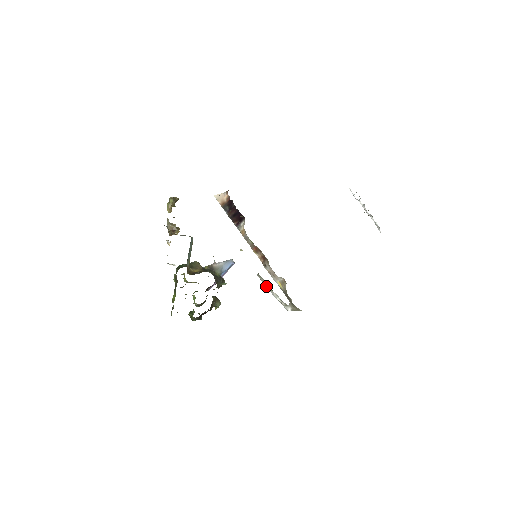
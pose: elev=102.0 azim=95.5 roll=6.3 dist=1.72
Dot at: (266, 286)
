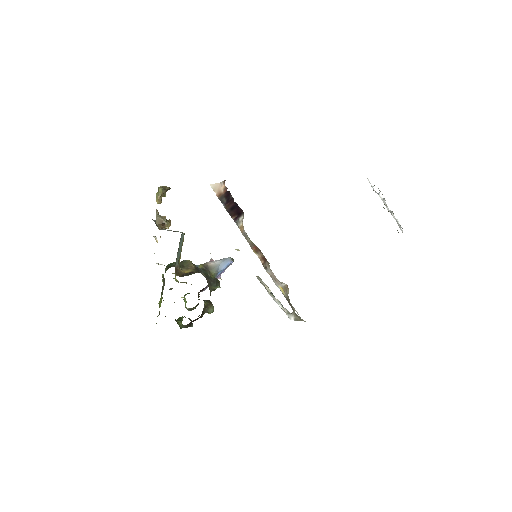
Dot at: (267, 290)
